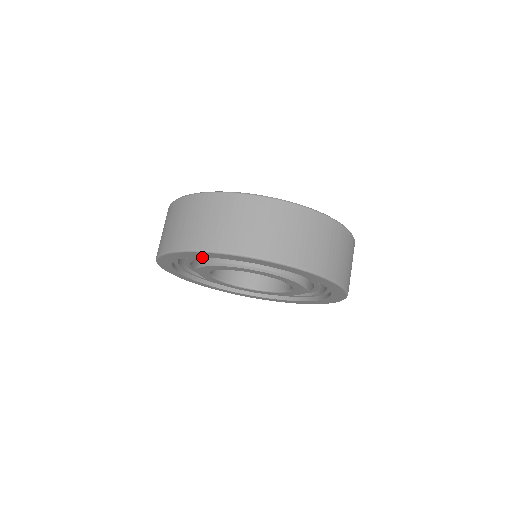
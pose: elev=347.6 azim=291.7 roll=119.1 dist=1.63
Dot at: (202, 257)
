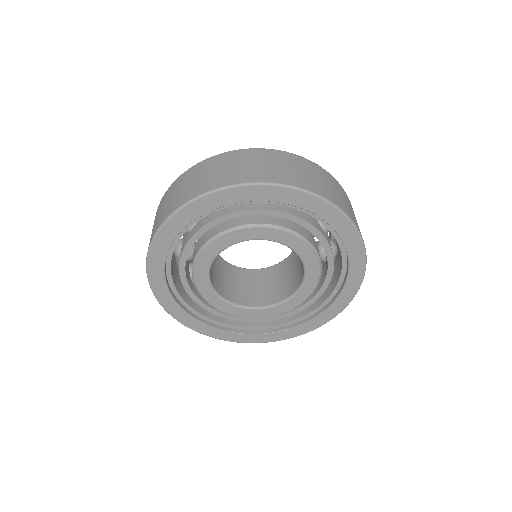
Dot at: occluded
